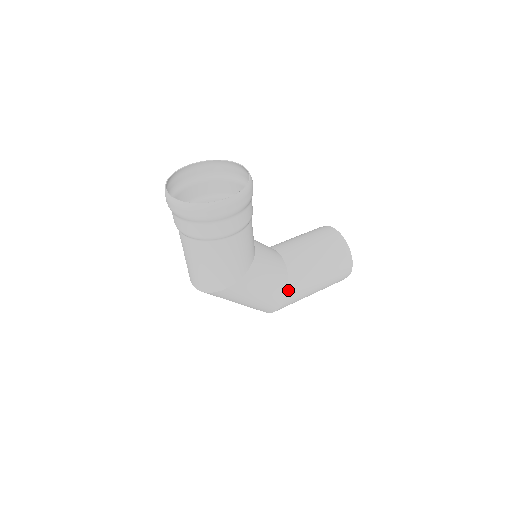
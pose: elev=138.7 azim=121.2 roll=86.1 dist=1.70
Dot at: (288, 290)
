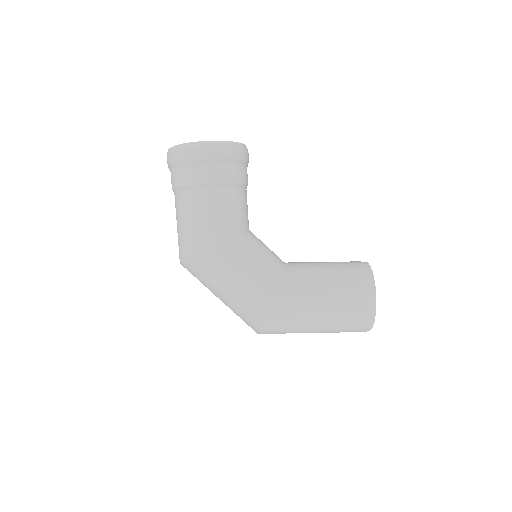
Dot at: (278, 294)
